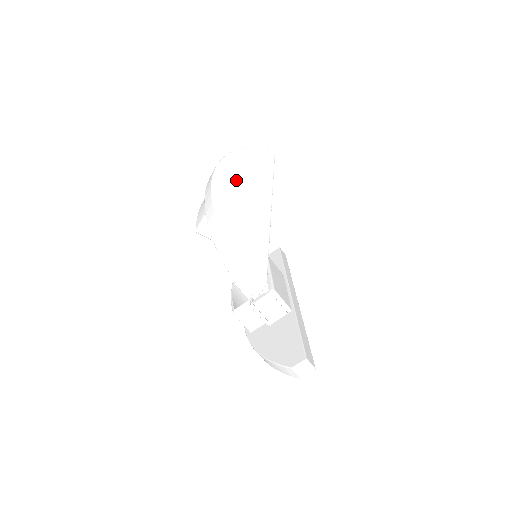
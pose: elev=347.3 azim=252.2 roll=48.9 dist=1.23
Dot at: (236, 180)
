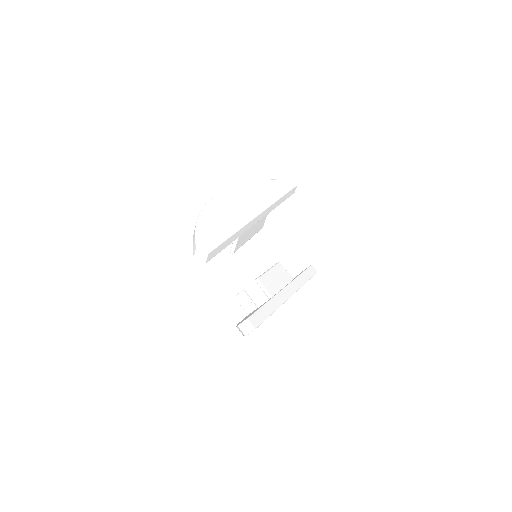
Dot at: (237, 197)
